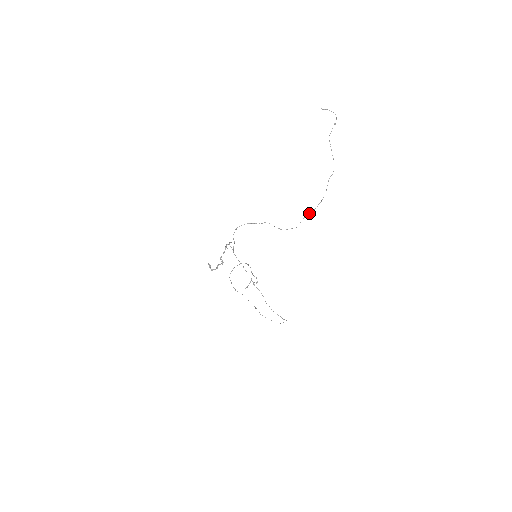
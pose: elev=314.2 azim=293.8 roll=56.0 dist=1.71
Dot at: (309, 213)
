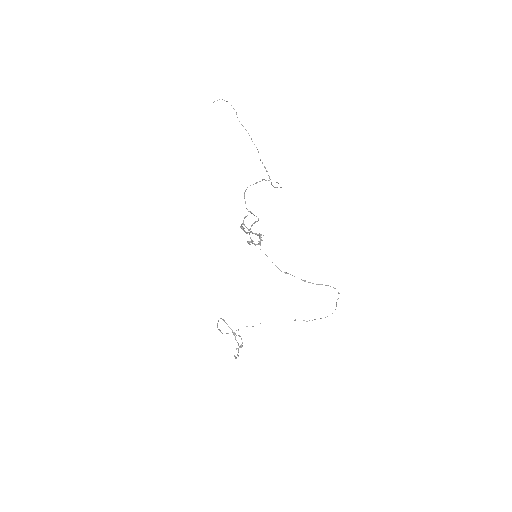
Dot at: (272, 185)
